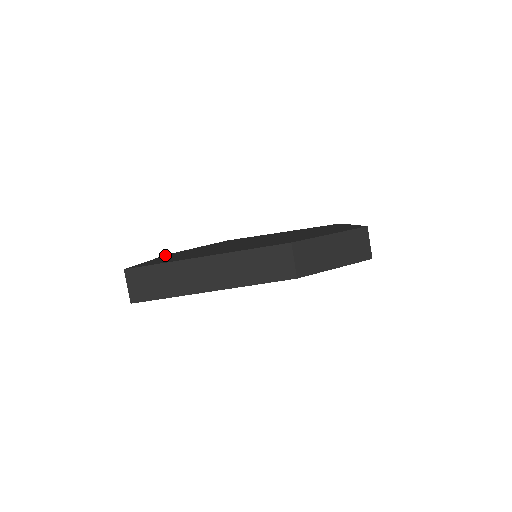
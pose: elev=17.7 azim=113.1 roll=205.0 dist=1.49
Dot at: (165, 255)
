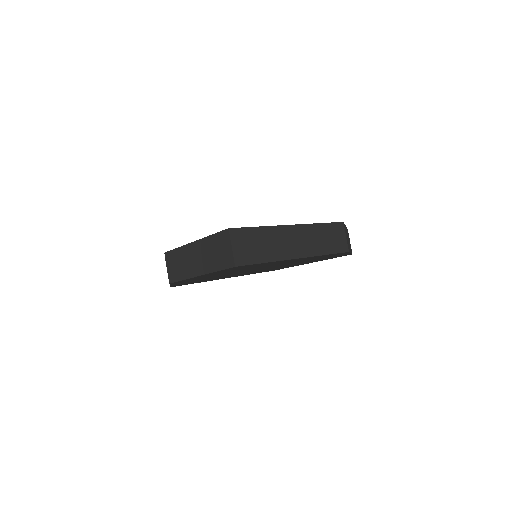
Dot at: (173, 249)
